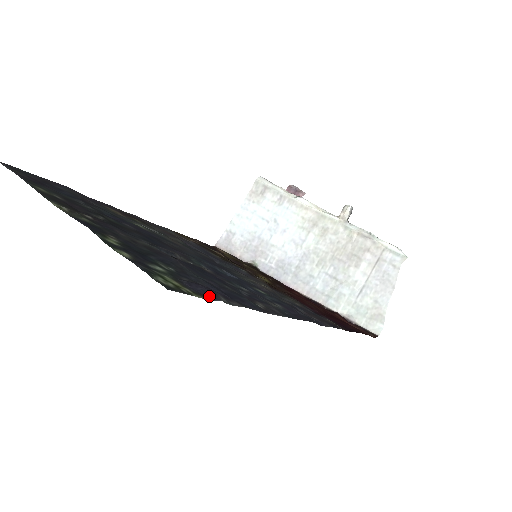
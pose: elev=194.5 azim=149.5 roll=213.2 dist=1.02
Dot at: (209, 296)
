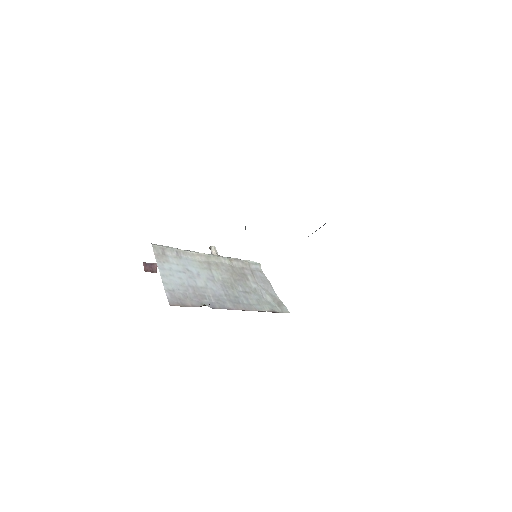
Dot at: occluded
